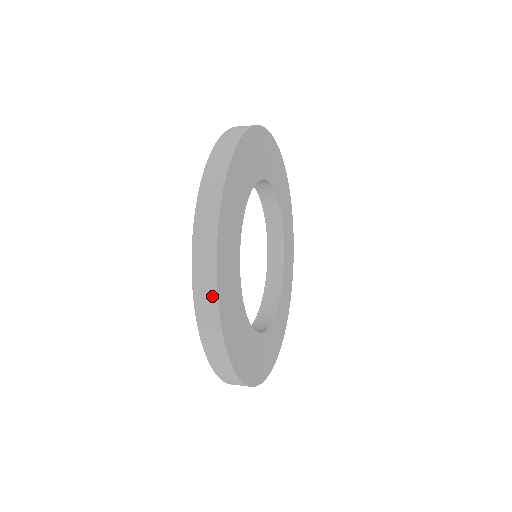
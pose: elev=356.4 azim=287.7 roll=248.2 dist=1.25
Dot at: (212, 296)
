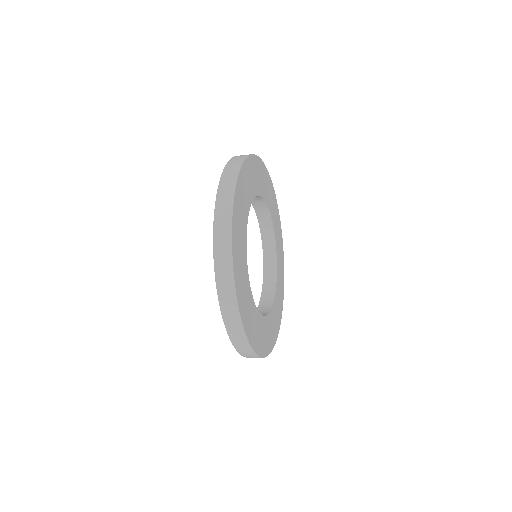
Dot at: (239, 164)
